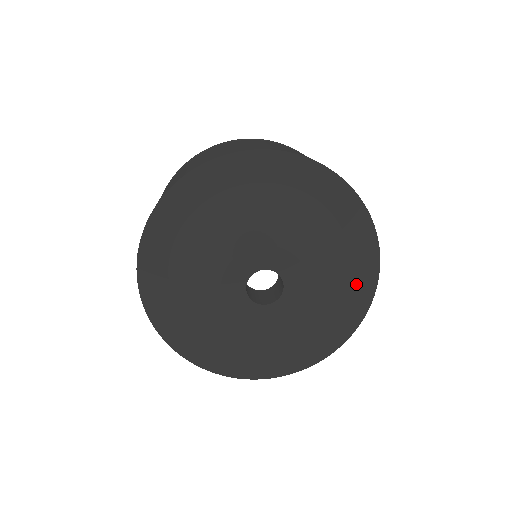
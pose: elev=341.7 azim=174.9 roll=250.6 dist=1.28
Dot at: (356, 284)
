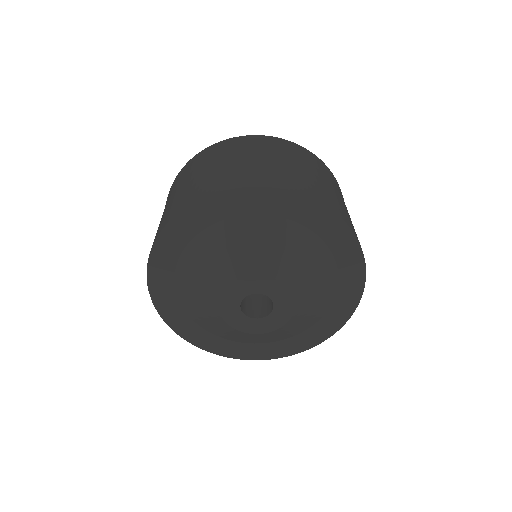
Dot at: (327, 320)
